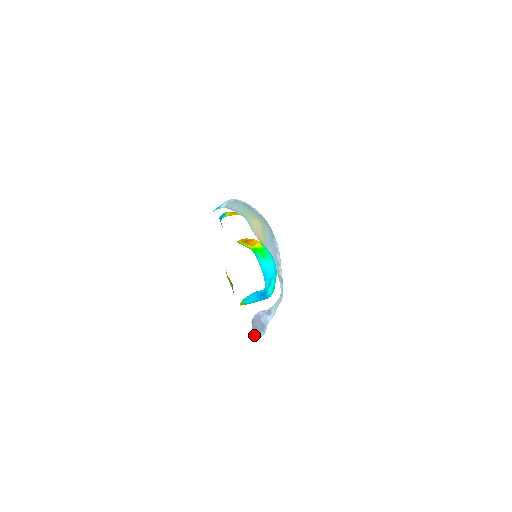
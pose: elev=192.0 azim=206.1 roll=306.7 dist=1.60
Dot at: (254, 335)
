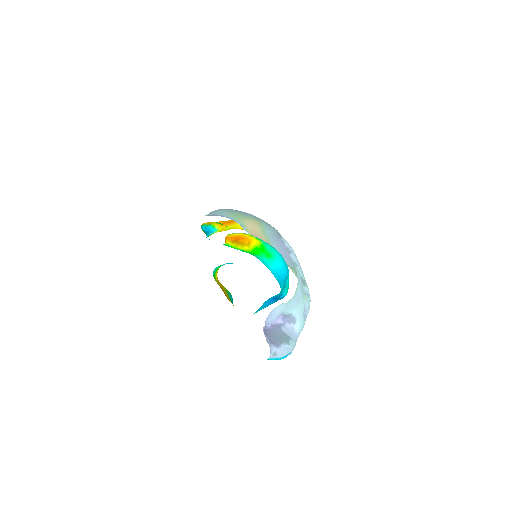
Dot at: (270, 346)
